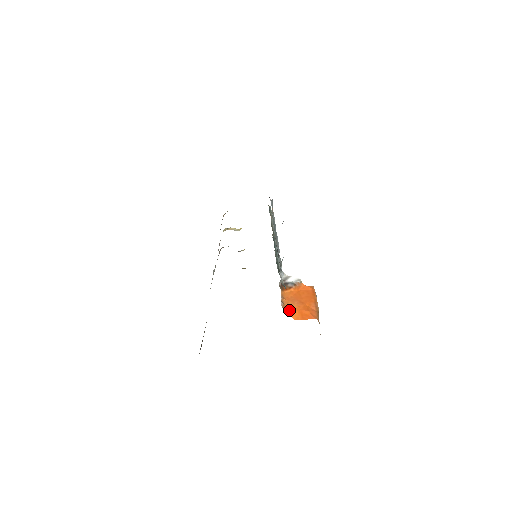
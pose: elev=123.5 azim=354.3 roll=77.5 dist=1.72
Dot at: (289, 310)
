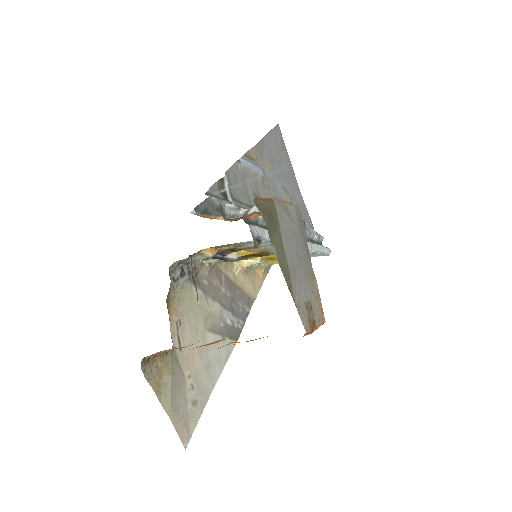
Dot at: occluded
